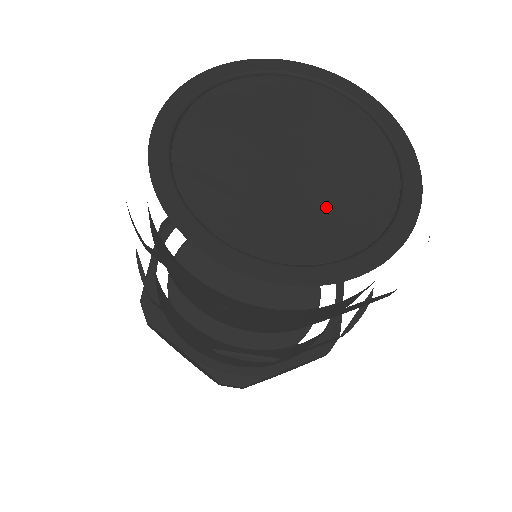
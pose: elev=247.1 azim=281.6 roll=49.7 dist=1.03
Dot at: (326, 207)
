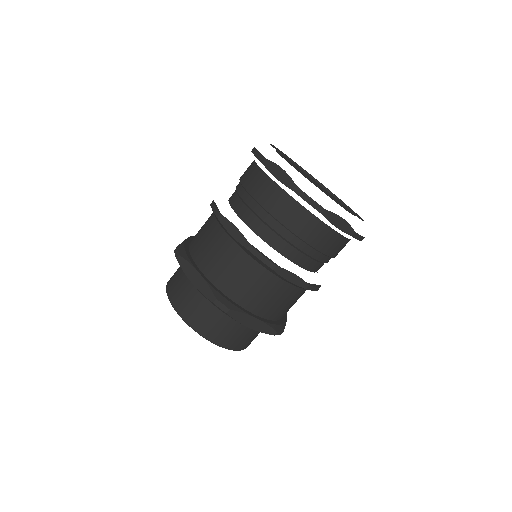
Dot at: (331, 197)
